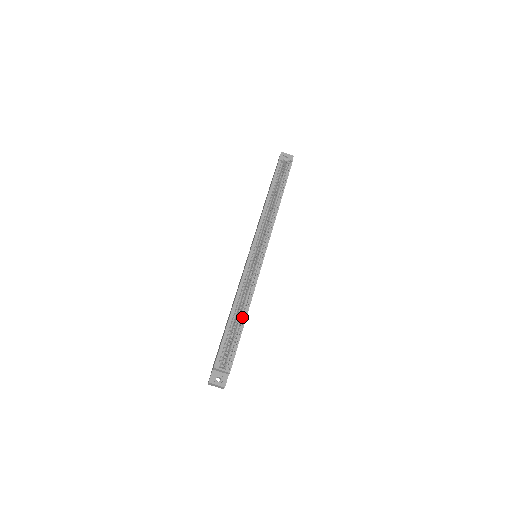
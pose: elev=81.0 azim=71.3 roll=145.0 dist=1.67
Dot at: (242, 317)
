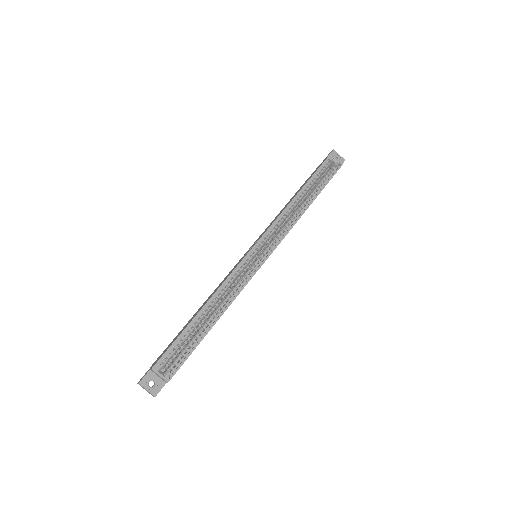
Dot at: (210, 321)
